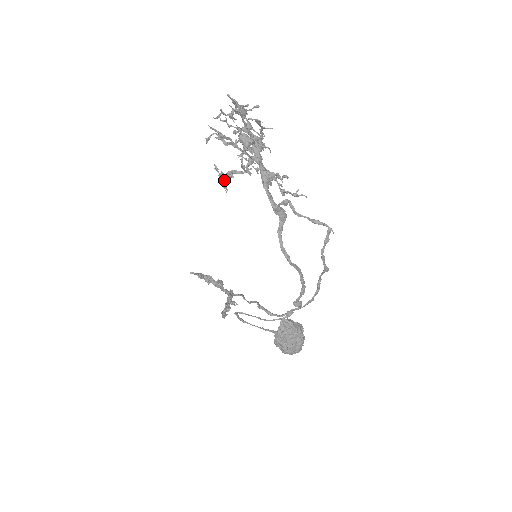
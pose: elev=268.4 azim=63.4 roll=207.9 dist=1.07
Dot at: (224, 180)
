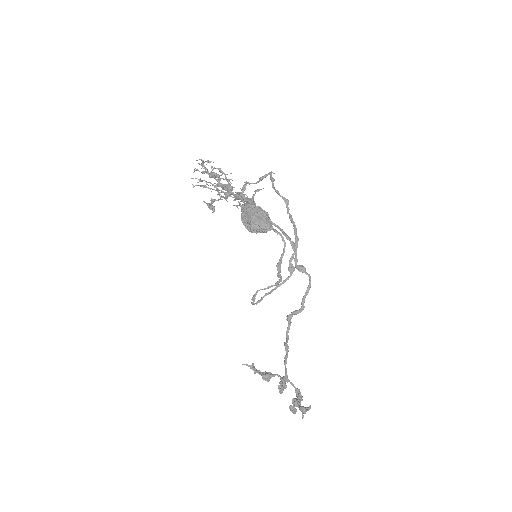
Dot at: (210, 205)
